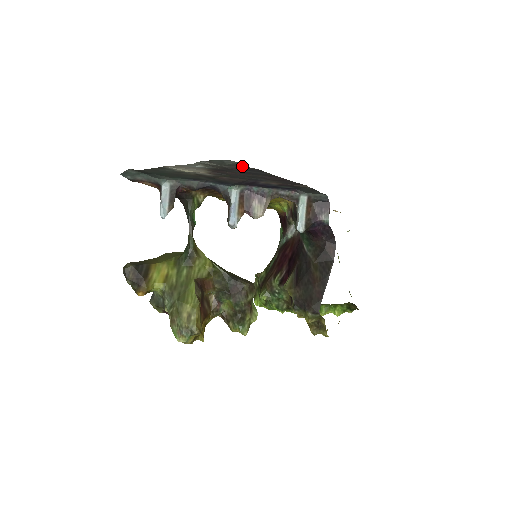
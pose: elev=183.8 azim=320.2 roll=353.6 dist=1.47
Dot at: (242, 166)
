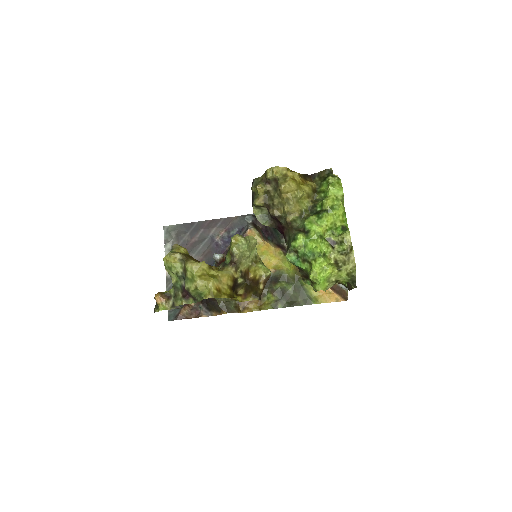
Dot at: (178, 228)
